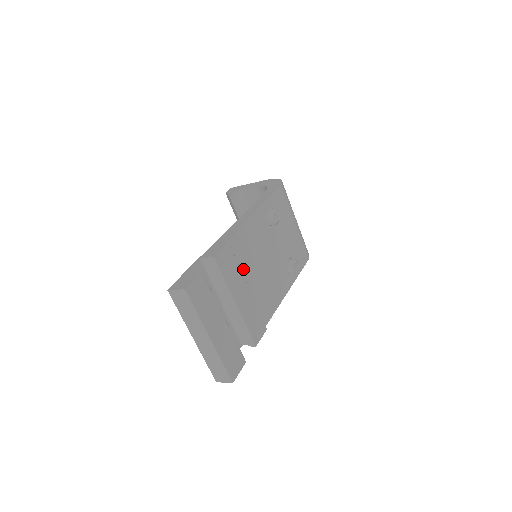
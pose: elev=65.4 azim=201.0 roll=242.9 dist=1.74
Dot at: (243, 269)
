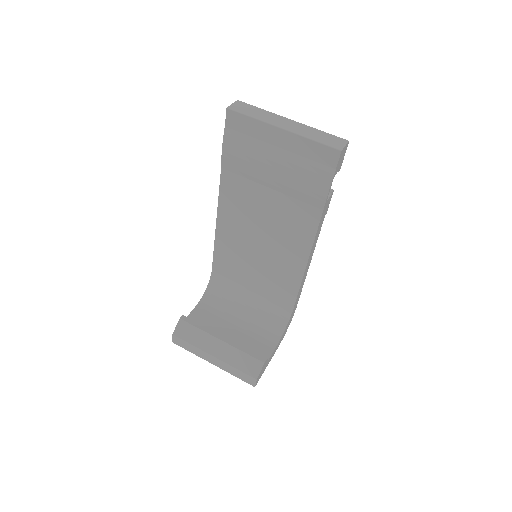
Dot at: occluded
